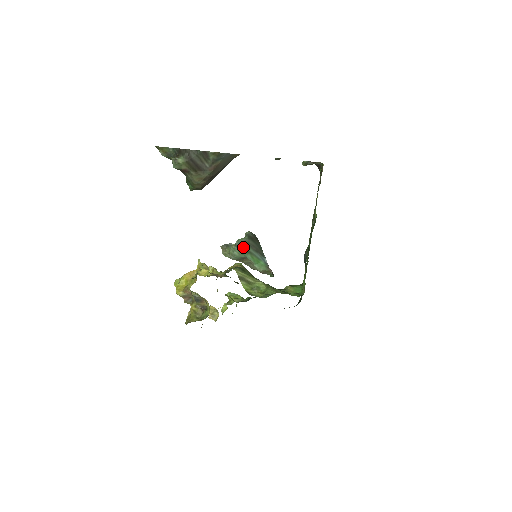
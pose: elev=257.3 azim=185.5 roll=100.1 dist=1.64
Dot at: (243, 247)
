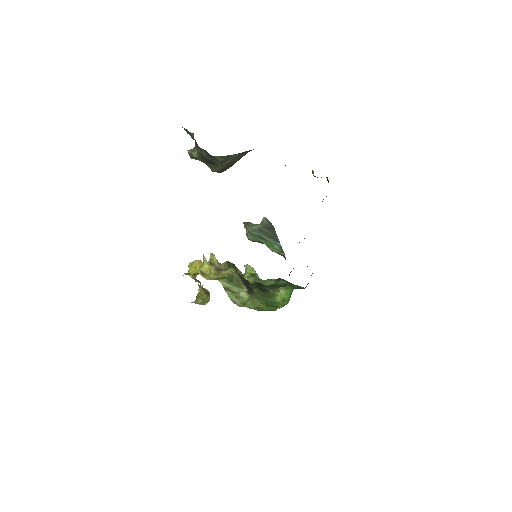
Dot at: (256, 234)
